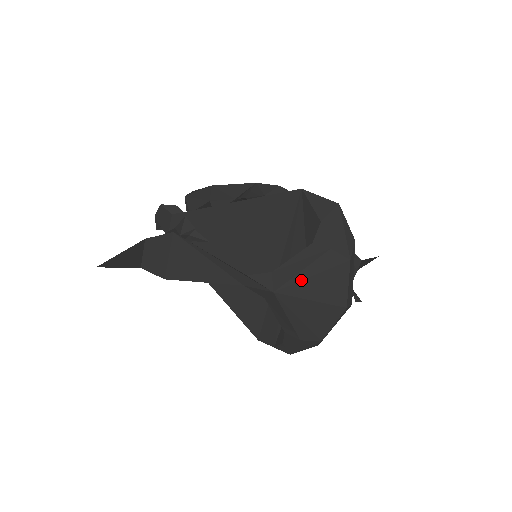
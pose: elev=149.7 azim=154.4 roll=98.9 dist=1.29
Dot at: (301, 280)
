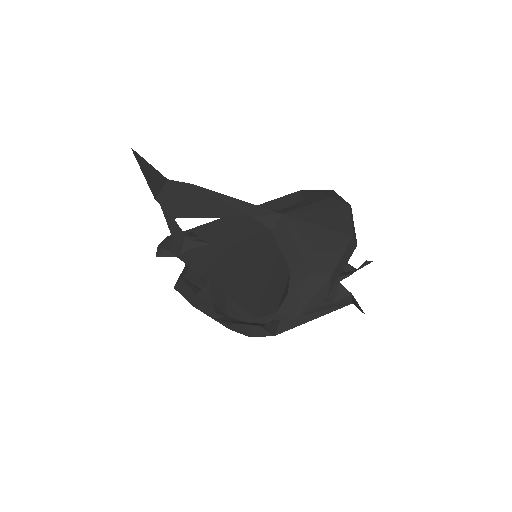
Dot at: (308, 210)
